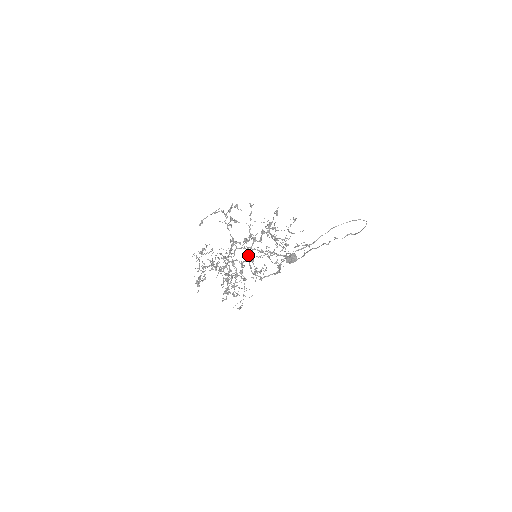
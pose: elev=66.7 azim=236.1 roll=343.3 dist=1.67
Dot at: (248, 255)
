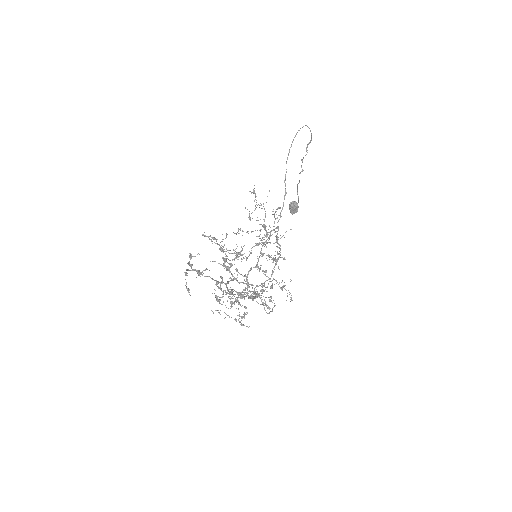
Dot at: (238, 282)
